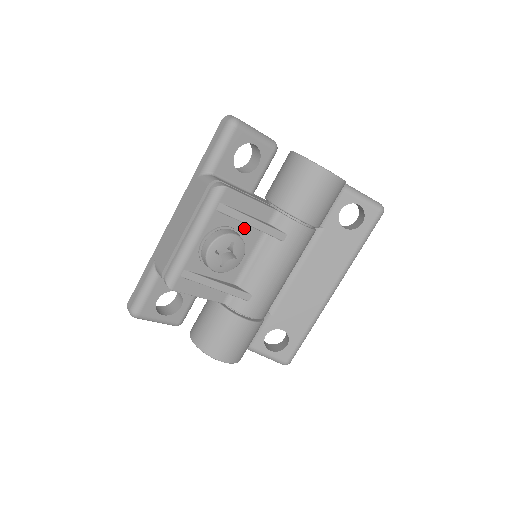
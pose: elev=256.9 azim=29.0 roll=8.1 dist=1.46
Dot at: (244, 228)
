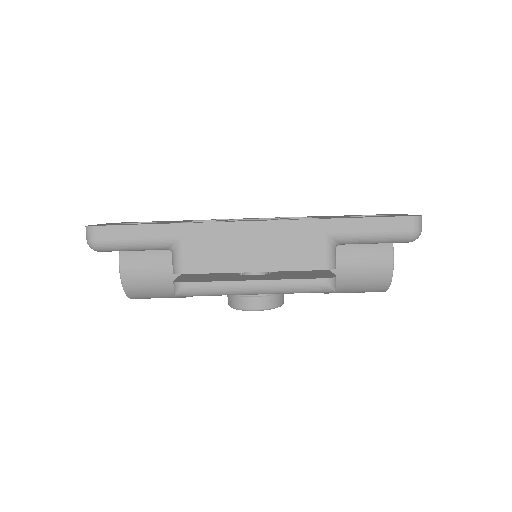
Dot at: occluded
